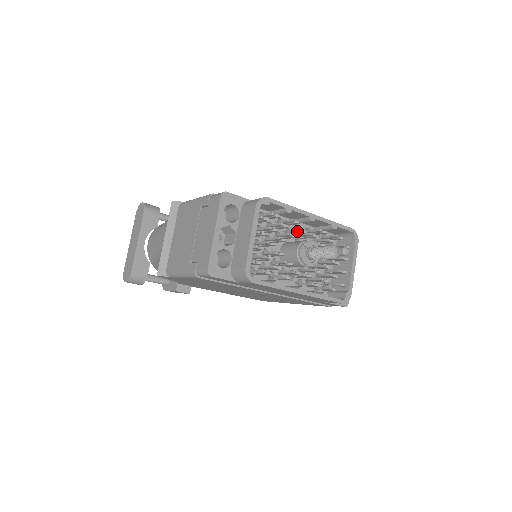
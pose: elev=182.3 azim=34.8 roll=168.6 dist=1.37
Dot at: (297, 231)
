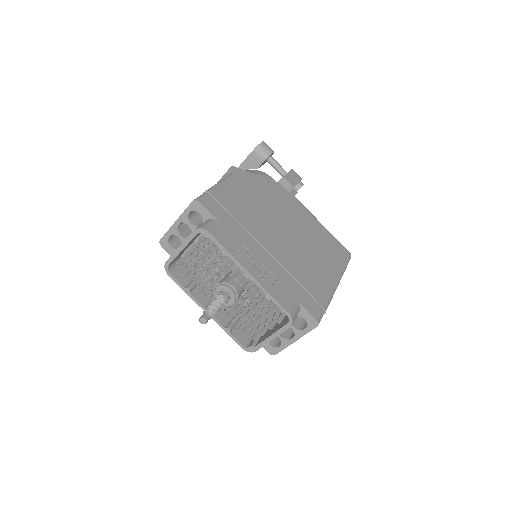
Dot at: (231, 272)
